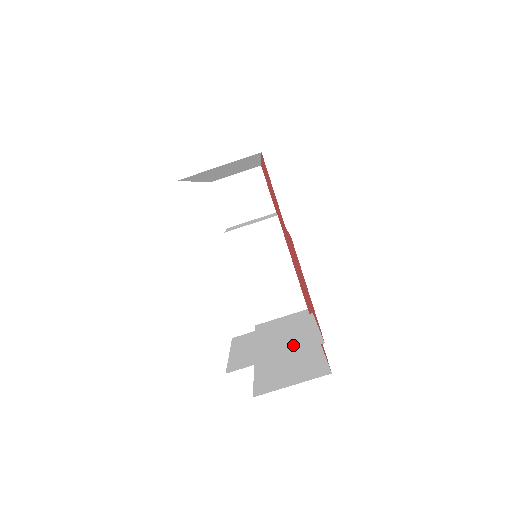
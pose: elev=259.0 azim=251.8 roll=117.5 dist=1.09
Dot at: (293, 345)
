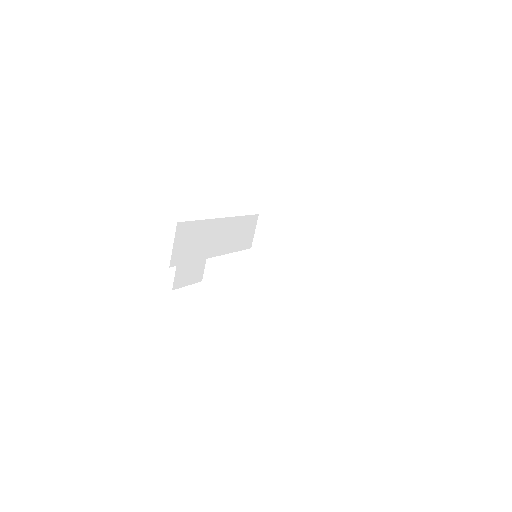
Dot at: occluded
